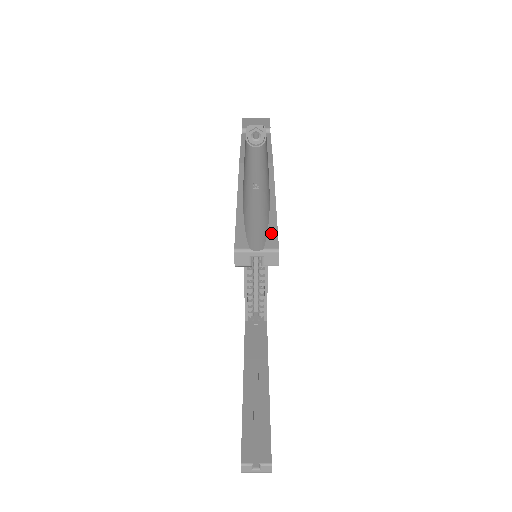
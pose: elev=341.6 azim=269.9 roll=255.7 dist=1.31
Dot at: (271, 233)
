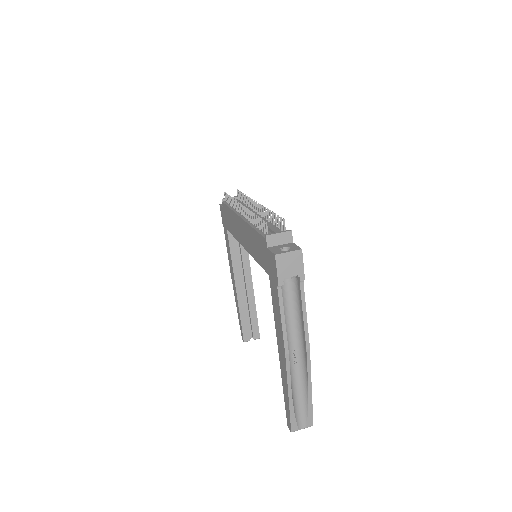
Dot at: (309, 417)
